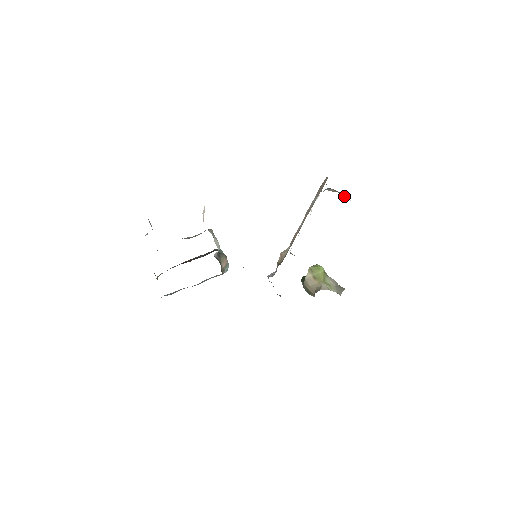
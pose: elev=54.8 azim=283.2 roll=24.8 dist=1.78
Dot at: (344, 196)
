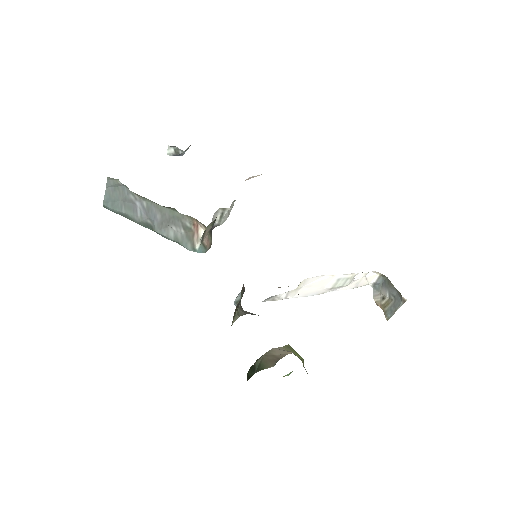
Dot at: (388, 311)
